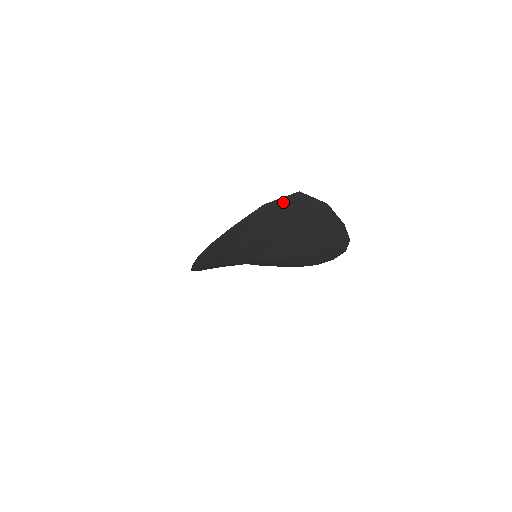
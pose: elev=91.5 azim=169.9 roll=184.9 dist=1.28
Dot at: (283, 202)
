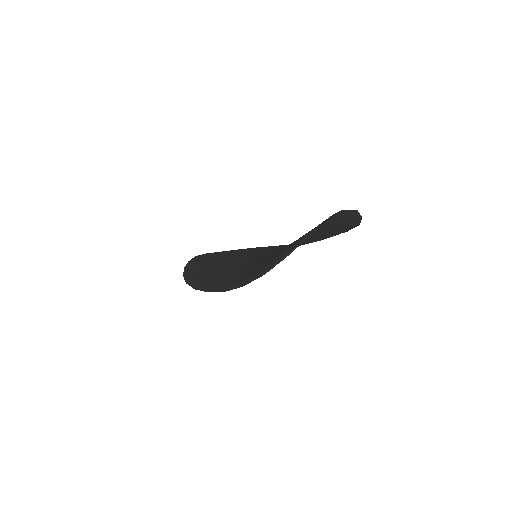
Dot at: (327, 222)
